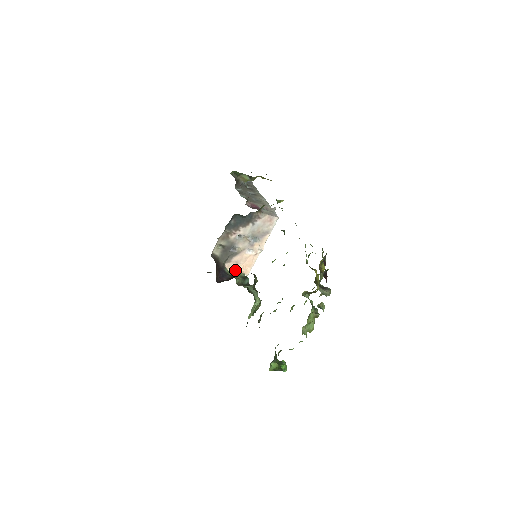
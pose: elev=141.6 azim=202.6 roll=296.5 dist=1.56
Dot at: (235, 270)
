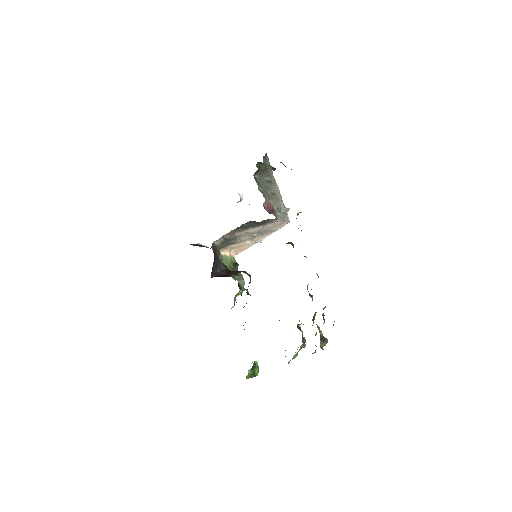
Dot at: (227, 254)
